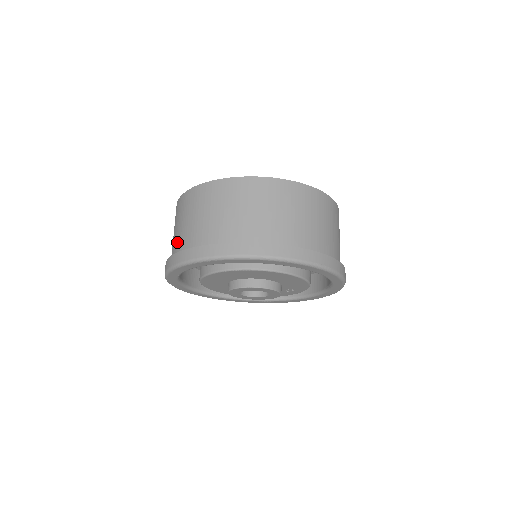
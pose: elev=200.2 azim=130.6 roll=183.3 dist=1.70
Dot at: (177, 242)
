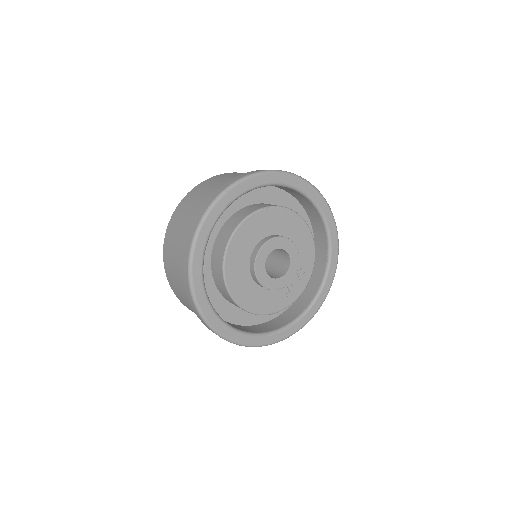
Dot at: (193, 217)
